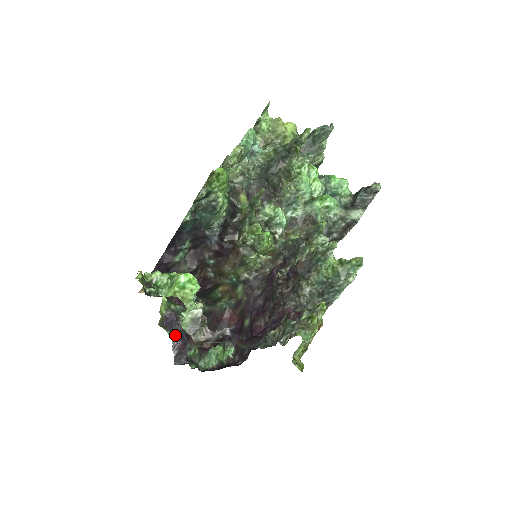
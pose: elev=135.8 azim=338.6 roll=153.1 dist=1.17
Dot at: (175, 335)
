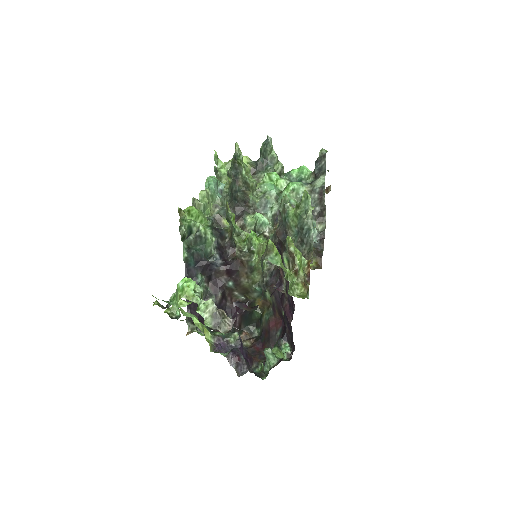
Dot at: (228, 353)
